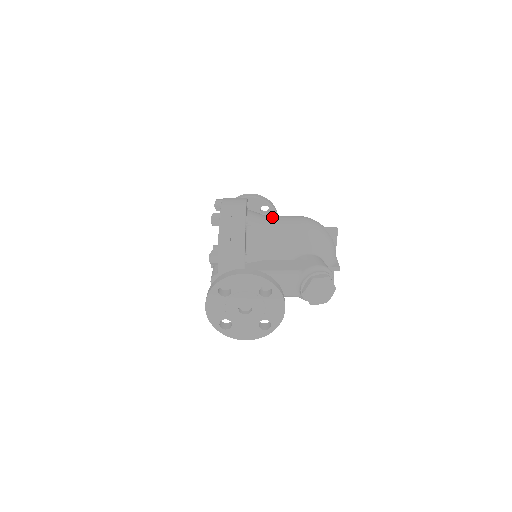
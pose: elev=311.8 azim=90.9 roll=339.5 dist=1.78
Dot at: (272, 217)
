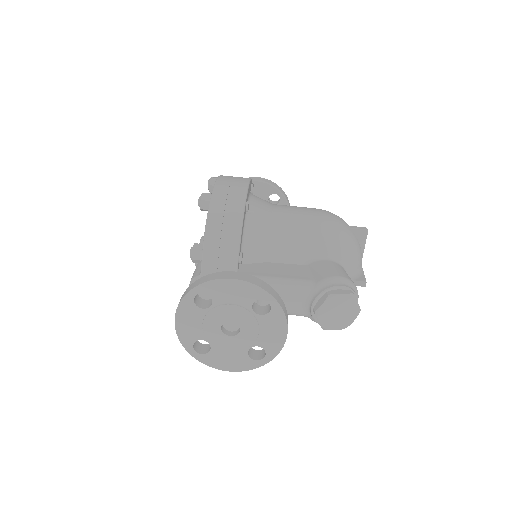
Dot at: (282, 206)
